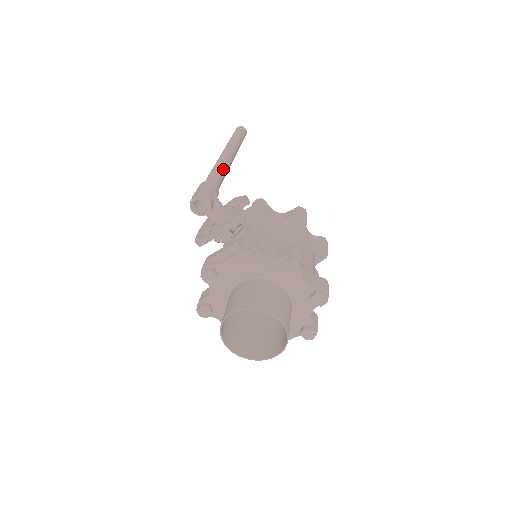
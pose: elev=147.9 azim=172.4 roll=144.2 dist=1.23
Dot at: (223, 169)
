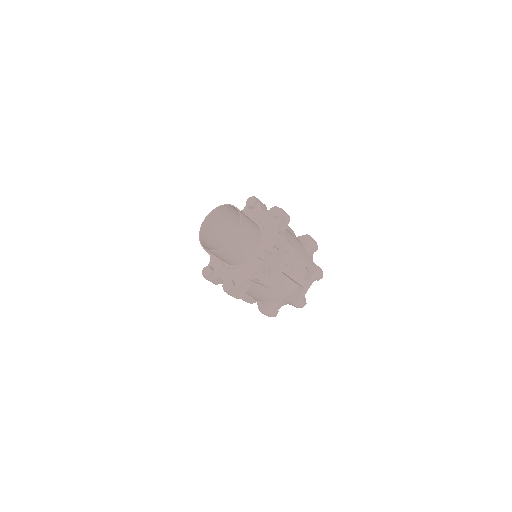
Dot at: occluded
